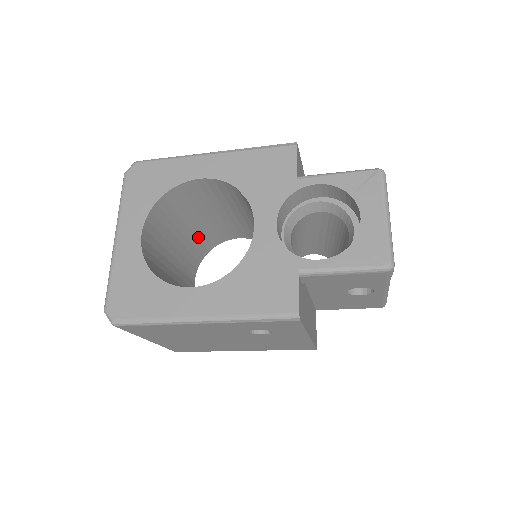
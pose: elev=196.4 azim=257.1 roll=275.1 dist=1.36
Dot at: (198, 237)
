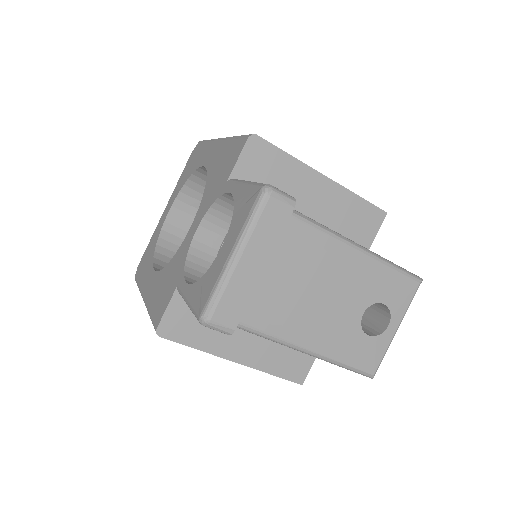
Dot at: occluded
